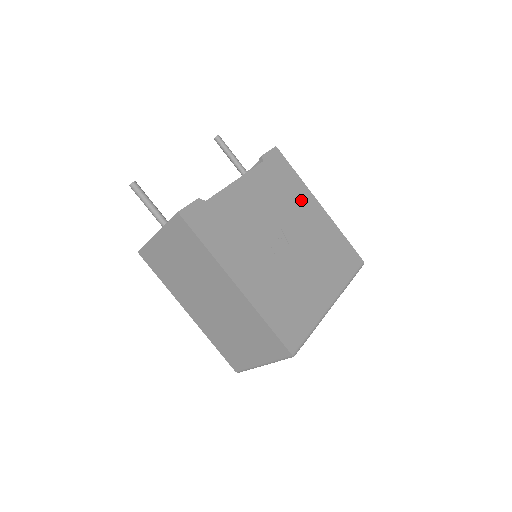
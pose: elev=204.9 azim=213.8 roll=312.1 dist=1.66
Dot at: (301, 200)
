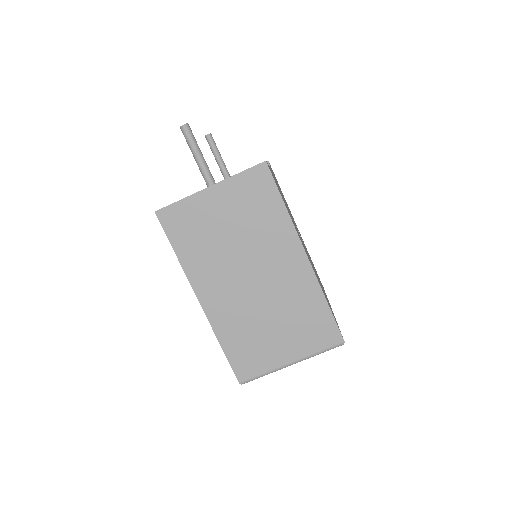
Dot at: occluded
